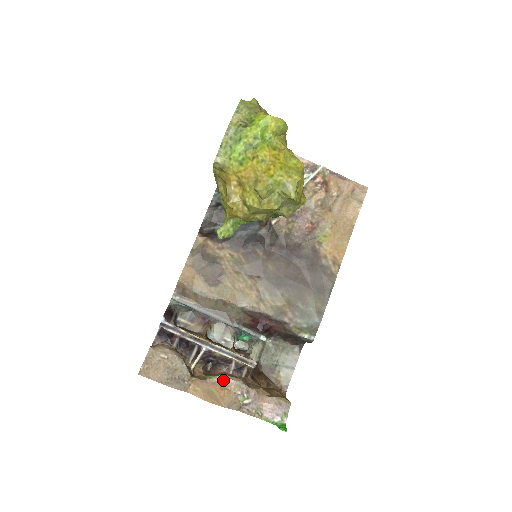
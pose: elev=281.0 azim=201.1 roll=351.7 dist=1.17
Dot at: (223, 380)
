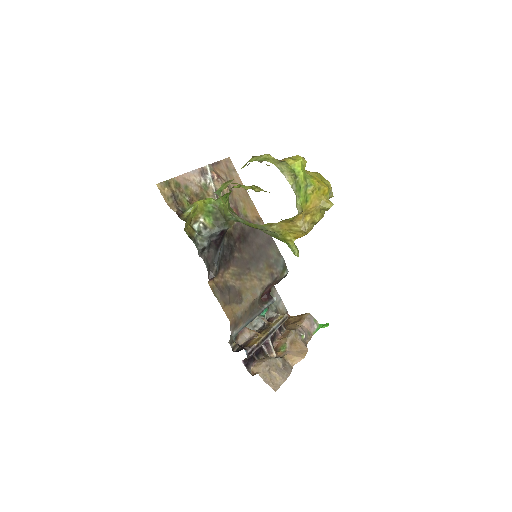
Dot at: (290, 341)
